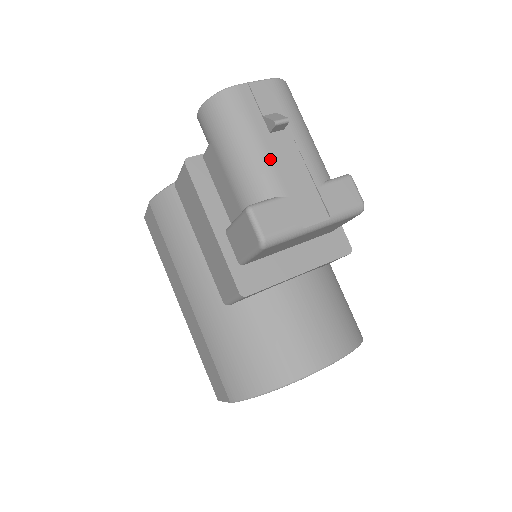
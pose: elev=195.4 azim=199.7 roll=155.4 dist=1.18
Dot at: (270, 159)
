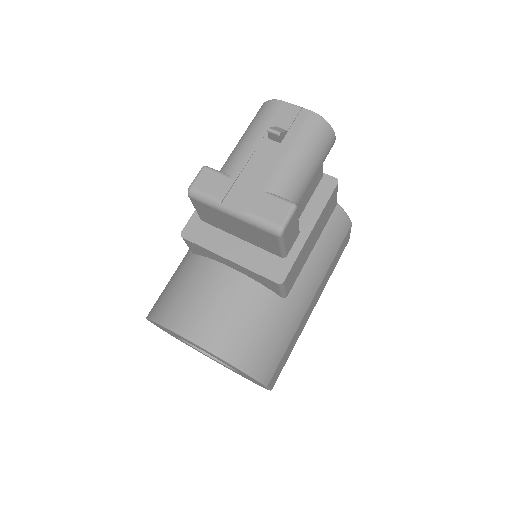
Dot at: (250, 152)
